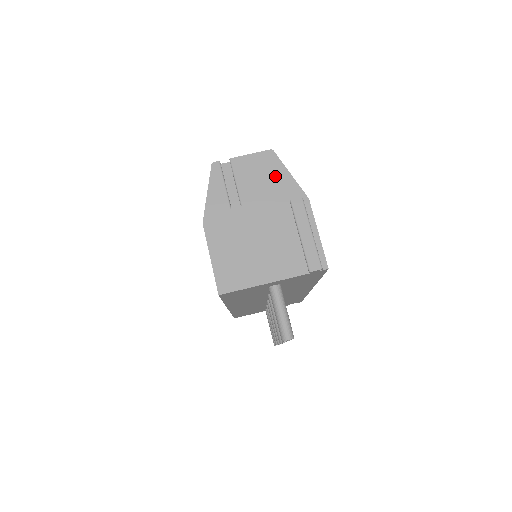
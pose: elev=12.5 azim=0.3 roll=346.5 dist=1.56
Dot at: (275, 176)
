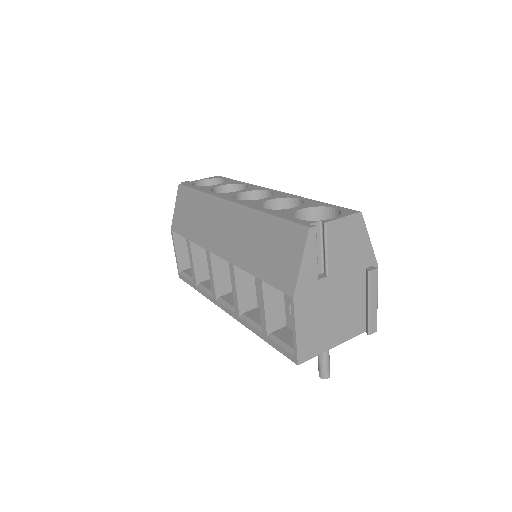
Dot at: (358, 242)
